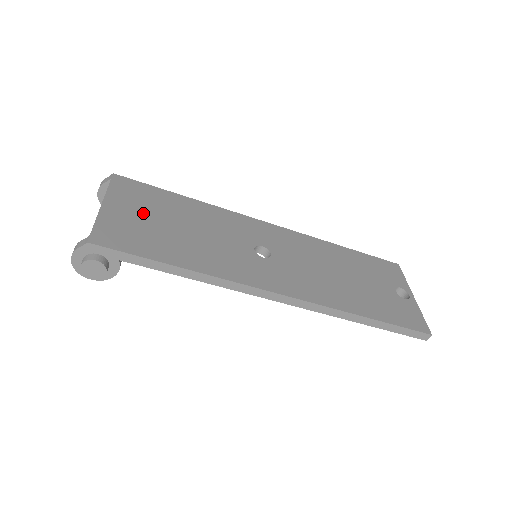
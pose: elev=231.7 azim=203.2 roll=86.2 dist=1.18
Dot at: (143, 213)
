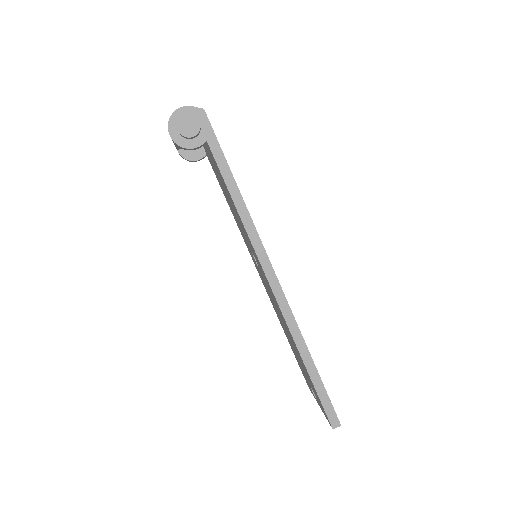
Dot at: occluded
